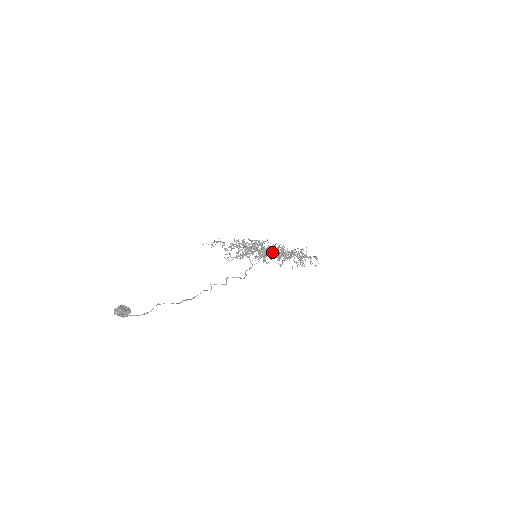
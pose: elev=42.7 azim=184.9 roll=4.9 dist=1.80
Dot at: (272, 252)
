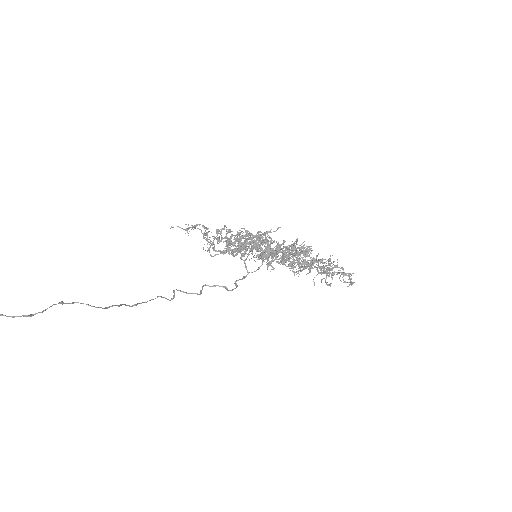
Dot at: (283, 250)
